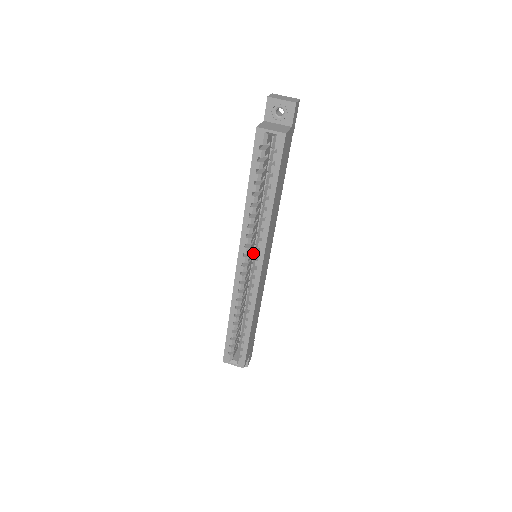
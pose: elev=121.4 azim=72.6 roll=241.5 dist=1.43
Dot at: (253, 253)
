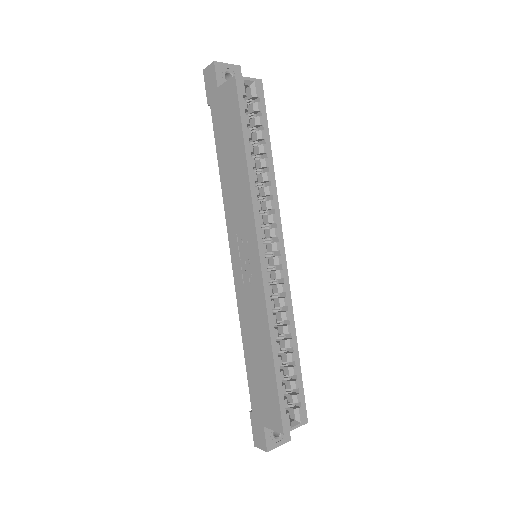
Dot at: occluded
